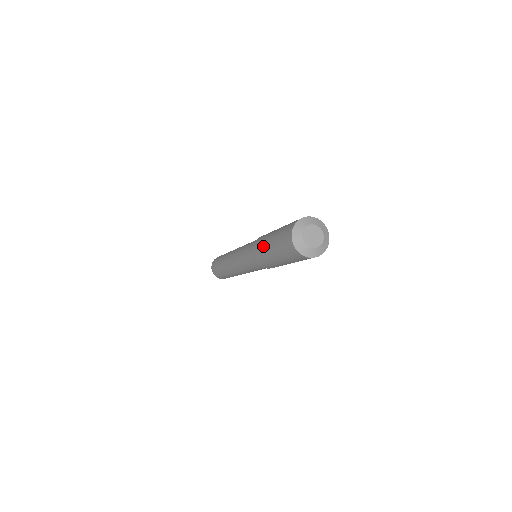
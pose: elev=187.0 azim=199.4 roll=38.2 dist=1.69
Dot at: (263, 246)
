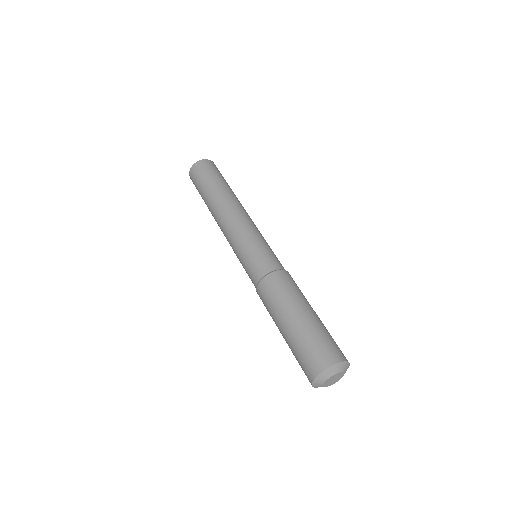
Dot at: (273, 319)
